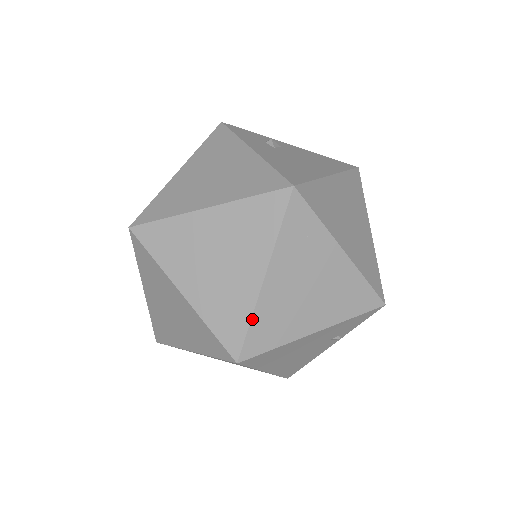
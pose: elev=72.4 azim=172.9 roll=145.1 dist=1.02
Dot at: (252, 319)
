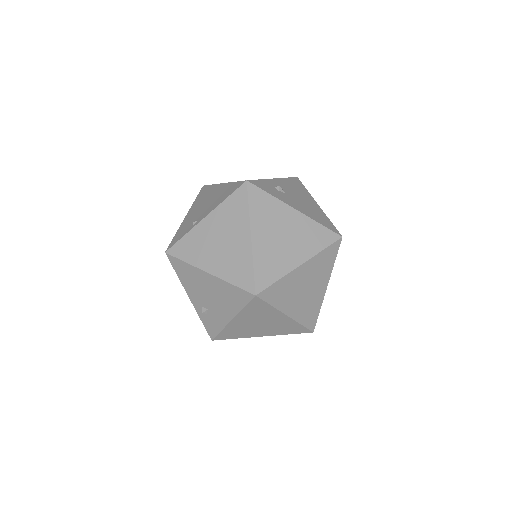
Dot at: occluded
